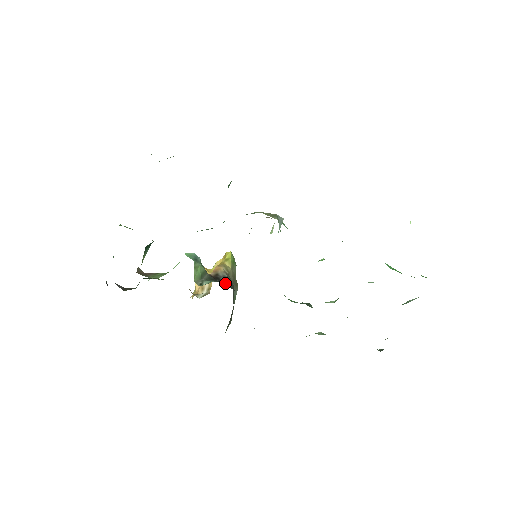
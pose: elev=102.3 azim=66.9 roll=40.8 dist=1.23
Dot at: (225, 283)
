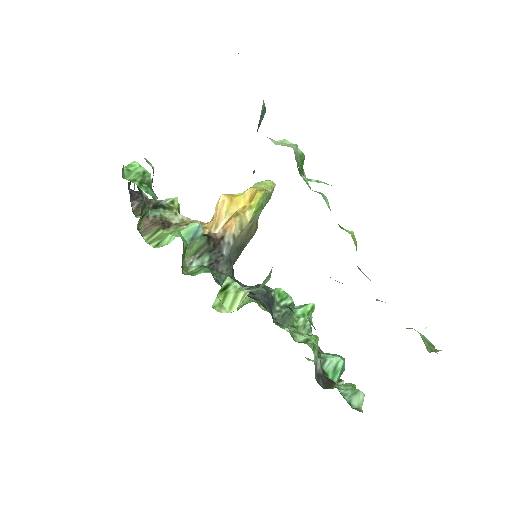
Dot at: (225, 254)
